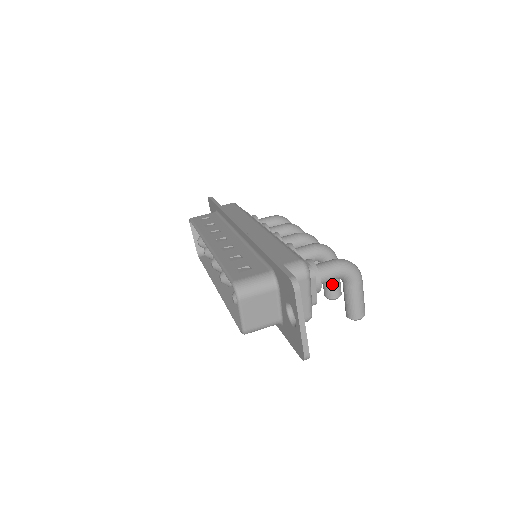
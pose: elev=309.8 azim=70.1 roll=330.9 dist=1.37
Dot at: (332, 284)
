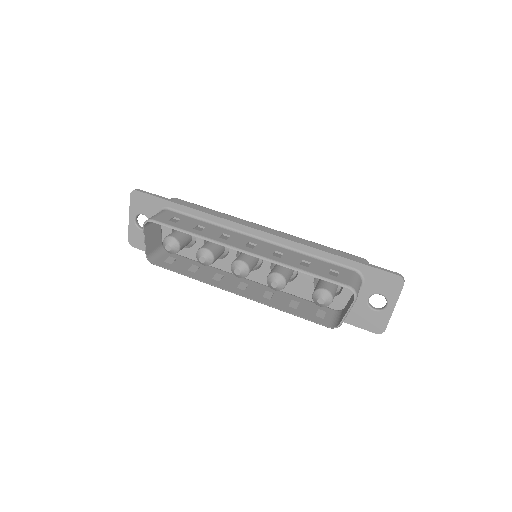
Dot at: occluded
